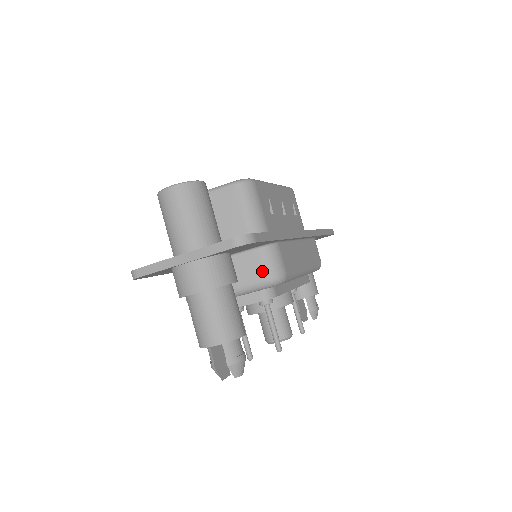
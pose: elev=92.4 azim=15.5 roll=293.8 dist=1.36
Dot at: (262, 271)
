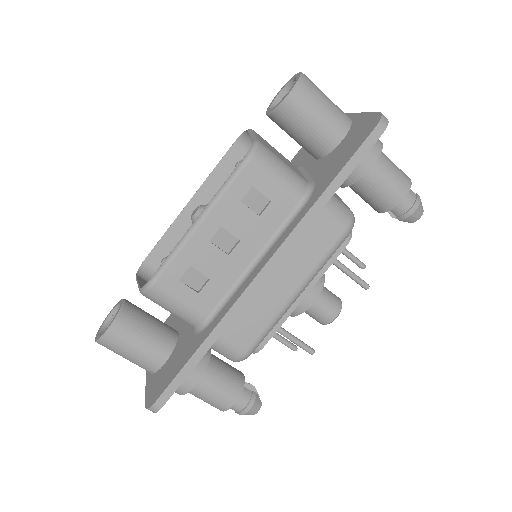
Dot at: occluded
